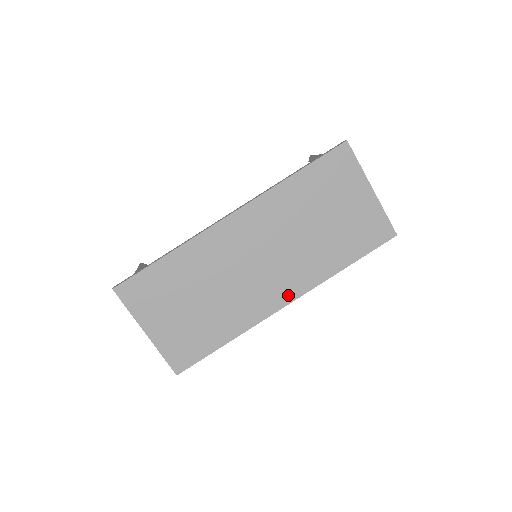
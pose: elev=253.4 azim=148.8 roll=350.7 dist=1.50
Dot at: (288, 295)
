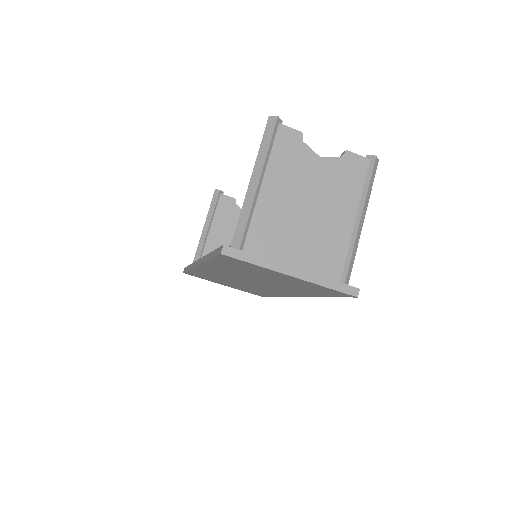
Dot at: occluded
